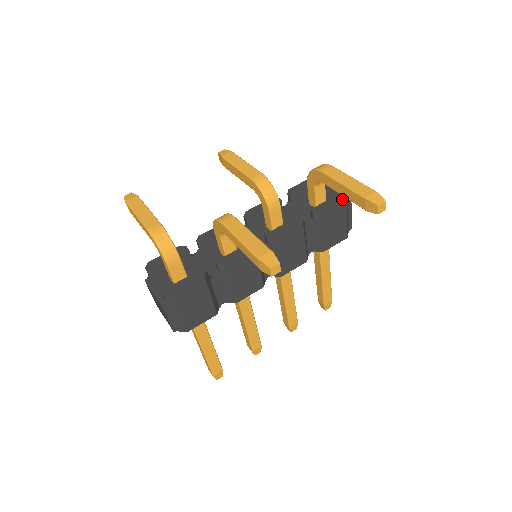
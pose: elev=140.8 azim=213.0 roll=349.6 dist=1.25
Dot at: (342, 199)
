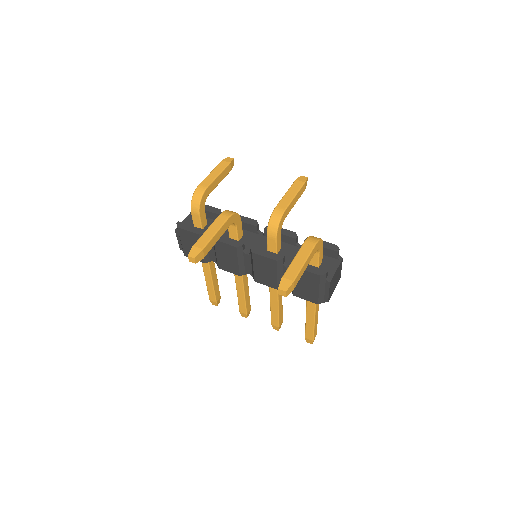
Dot at: (316, 273)
